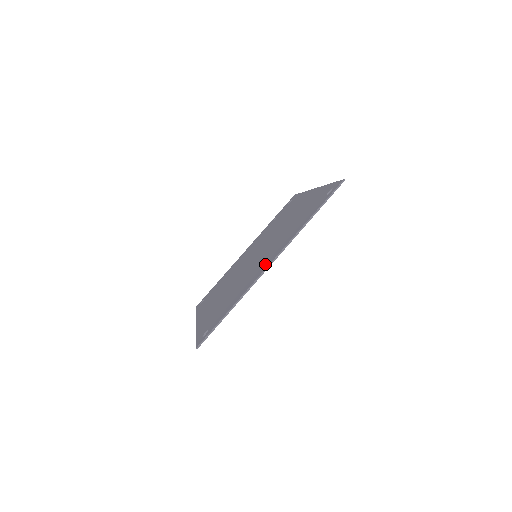
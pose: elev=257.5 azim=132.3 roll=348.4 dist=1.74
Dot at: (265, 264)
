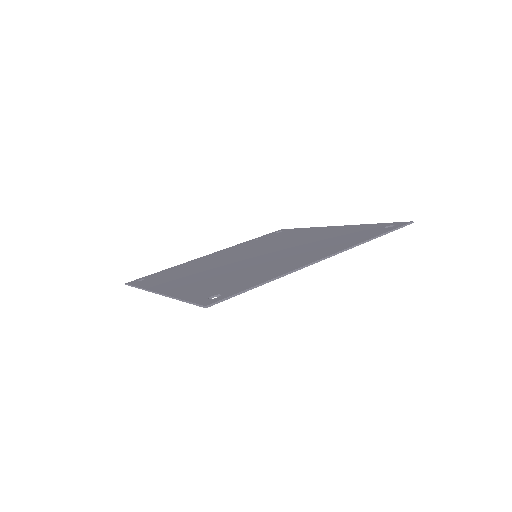
Dot at: (309, 258)
